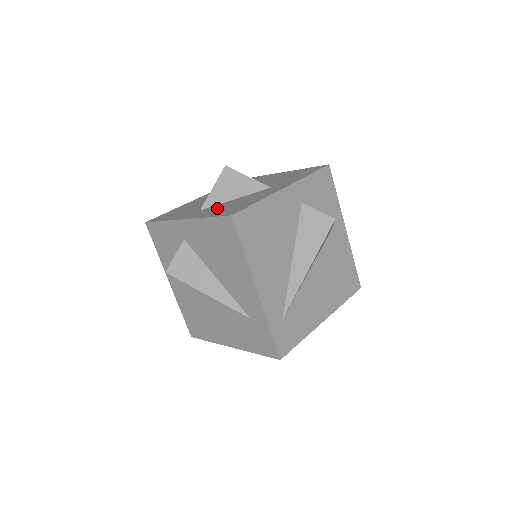
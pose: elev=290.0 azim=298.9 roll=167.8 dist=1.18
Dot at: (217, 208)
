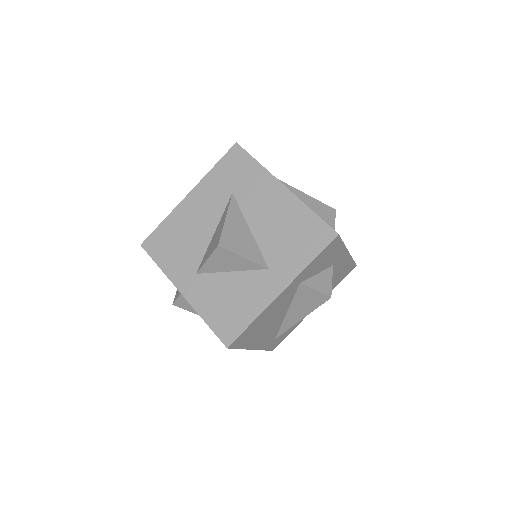
Dot at: (213, 293)
